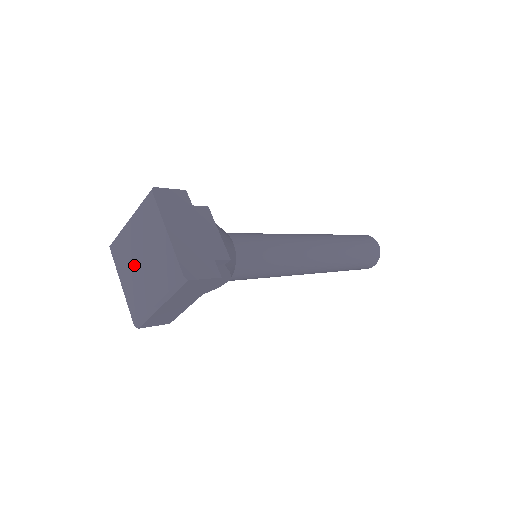
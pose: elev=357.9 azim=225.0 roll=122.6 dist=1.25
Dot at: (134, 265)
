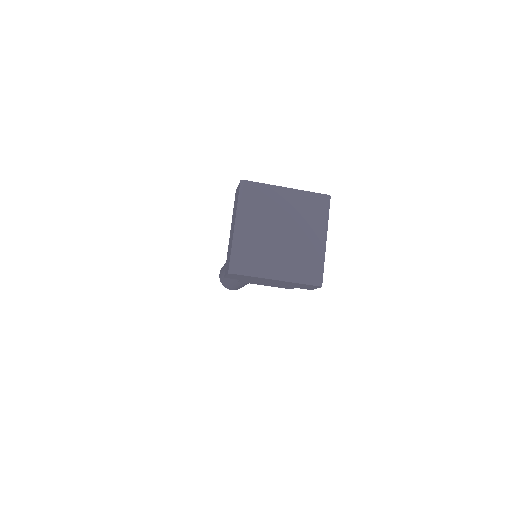
Dot at: (277, 247)
